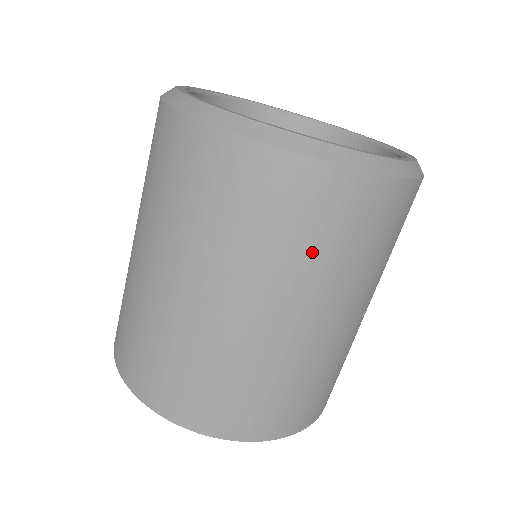
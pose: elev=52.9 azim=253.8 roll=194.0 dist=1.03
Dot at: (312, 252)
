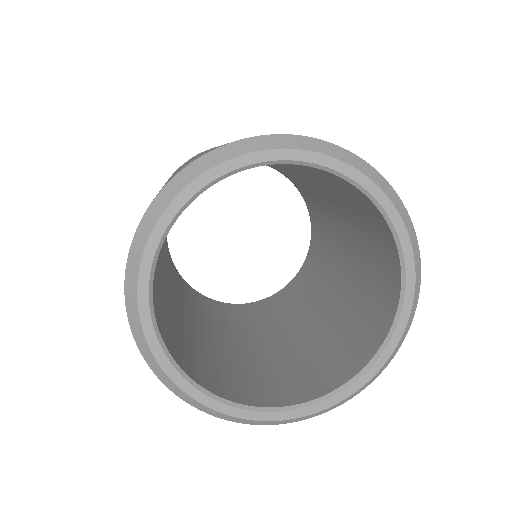
Dot at: occluded
